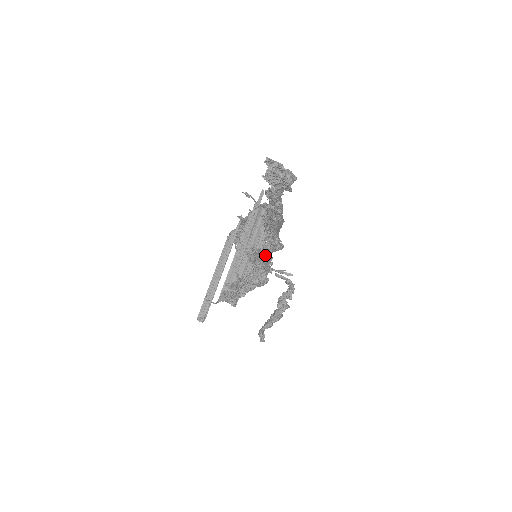
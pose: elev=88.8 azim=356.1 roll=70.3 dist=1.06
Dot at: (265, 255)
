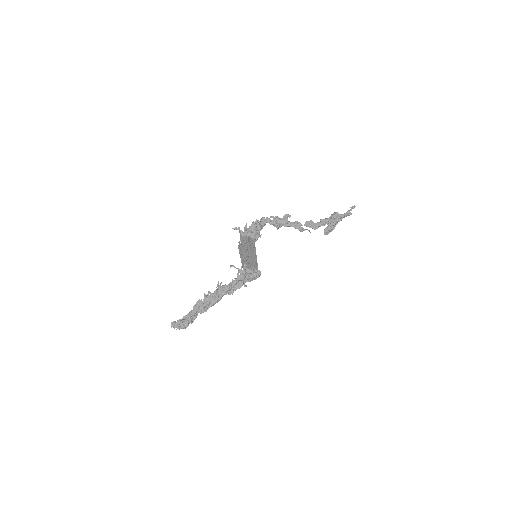
Dot at: occluded
